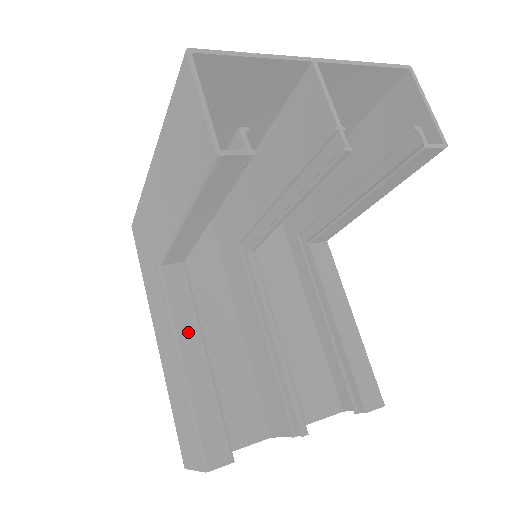
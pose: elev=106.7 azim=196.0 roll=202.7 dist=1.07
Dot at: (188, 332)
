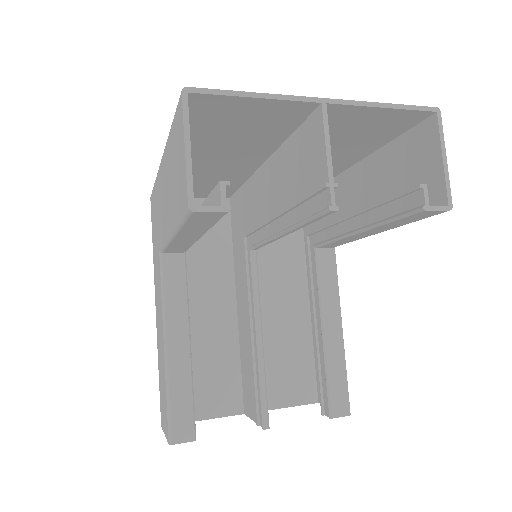
Dot at: (176, 320)
